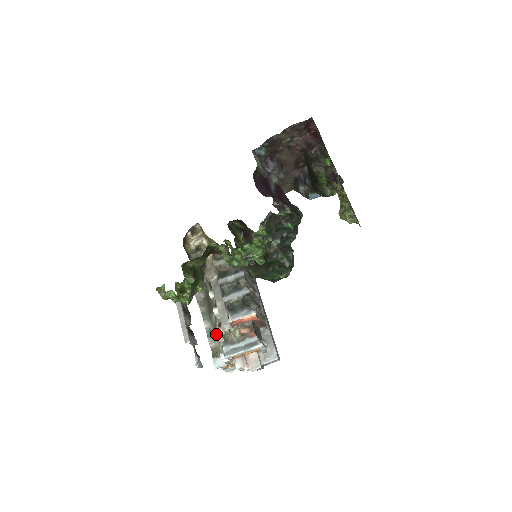
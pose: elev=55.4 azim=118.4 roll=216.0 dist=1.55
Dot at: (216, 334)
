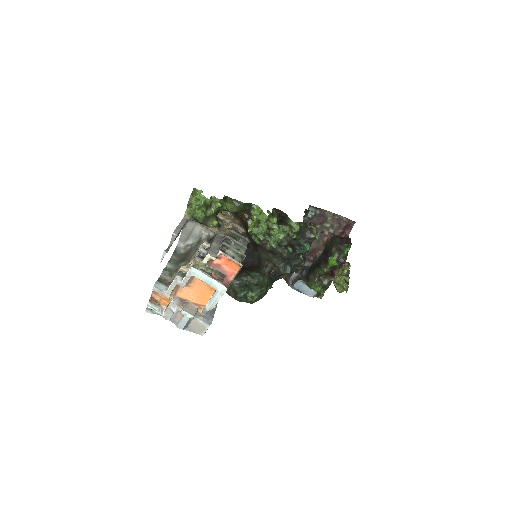
Dot at: (182, 266)
